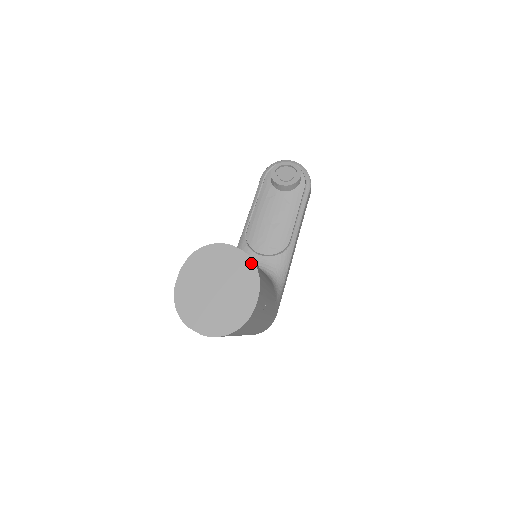
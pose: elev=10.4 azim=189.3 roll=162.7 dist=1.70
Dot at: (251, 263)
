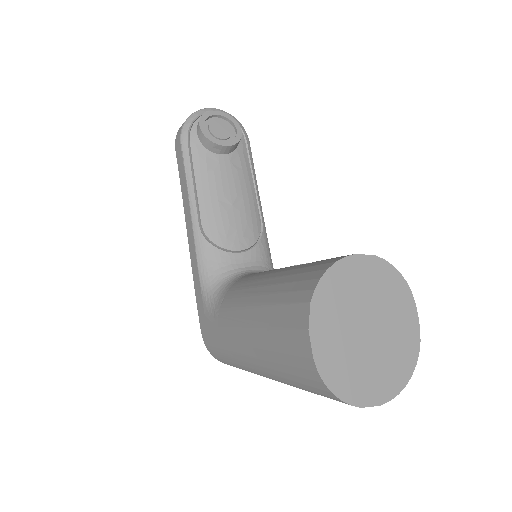
Dot at: (390, 268)
